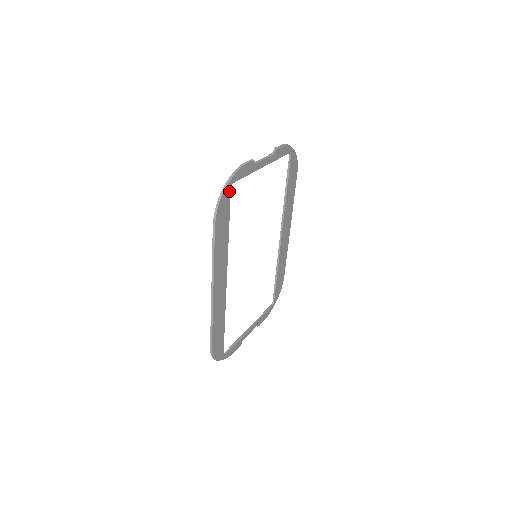
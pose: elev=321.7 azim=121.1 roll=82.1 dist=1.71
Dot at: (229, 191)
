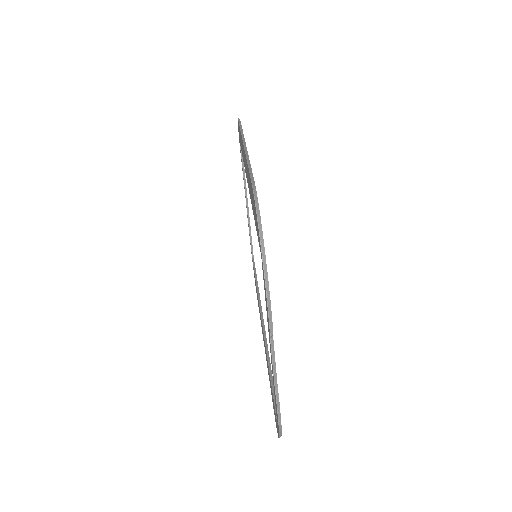
Dot at: occluded
